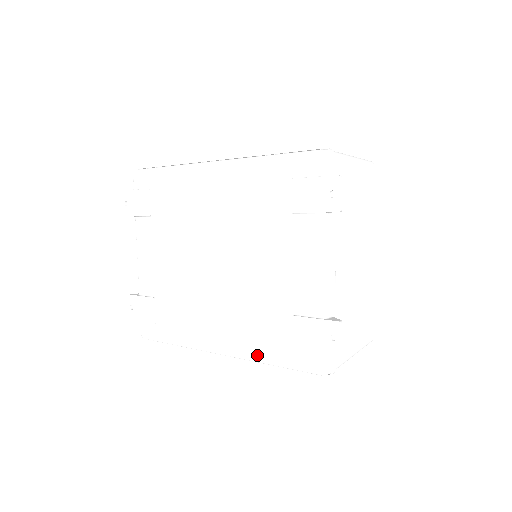
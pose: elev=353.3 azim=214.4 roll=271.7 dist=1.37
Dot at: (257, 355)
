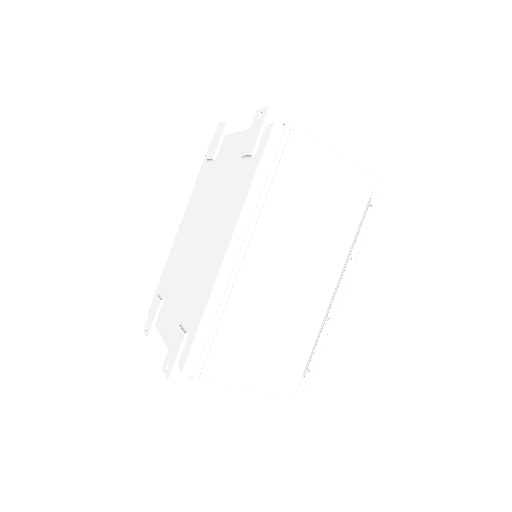
Dot at: (244, 199)
